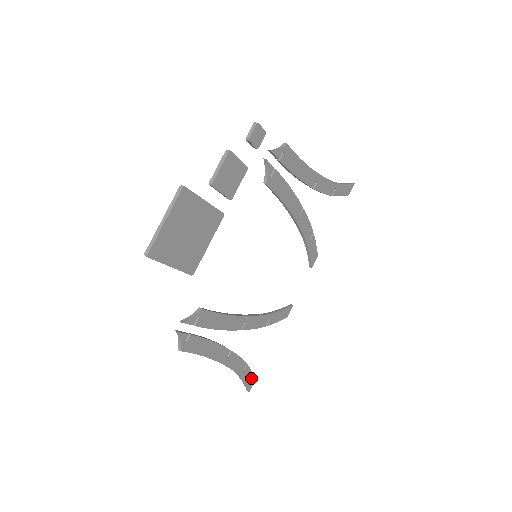
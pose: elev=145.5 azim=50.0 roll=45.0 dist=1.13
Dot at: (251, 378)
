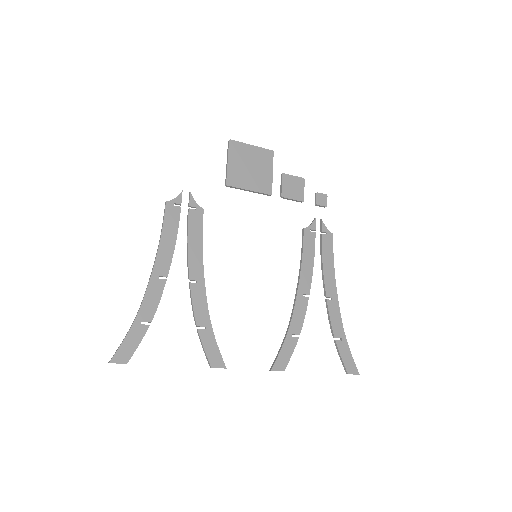
Dot at: (130, 351)
